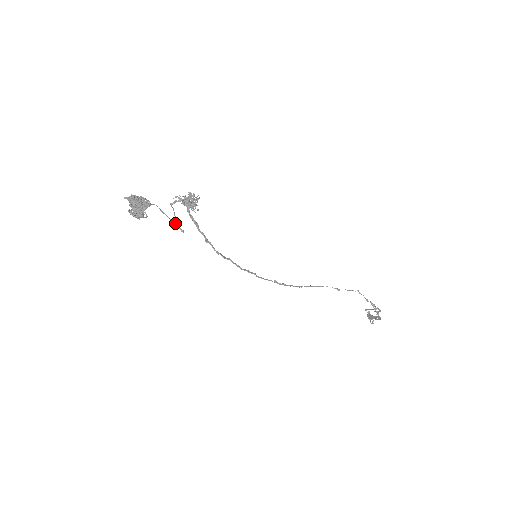
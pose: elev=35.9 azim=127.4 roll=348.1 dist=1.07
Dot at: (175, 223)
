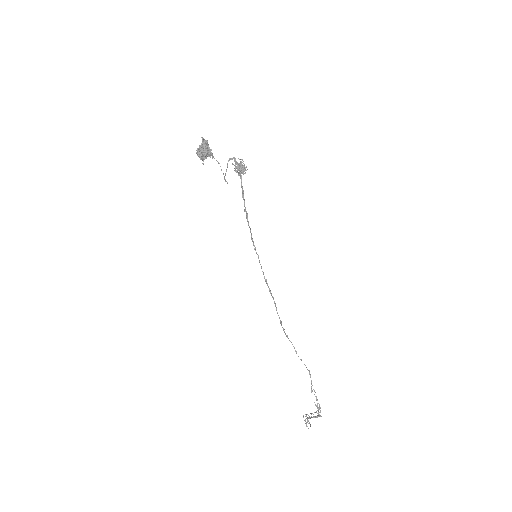
Dot at: (224, 176)
